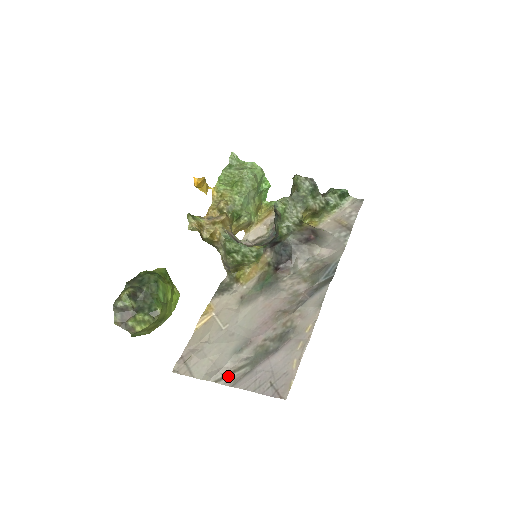
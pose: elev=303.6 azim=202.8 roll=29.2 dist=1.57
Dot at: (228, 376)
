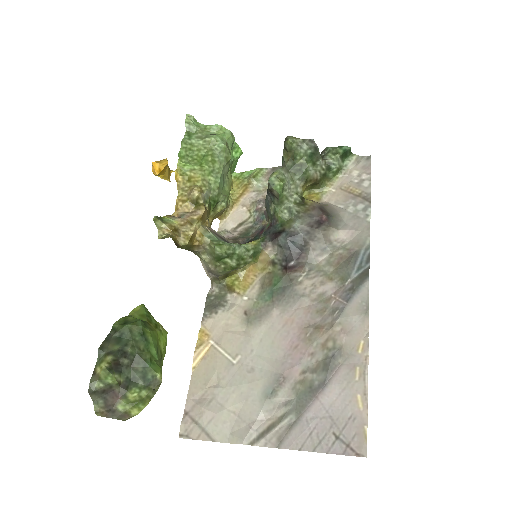
Dot at: (267, 433)
